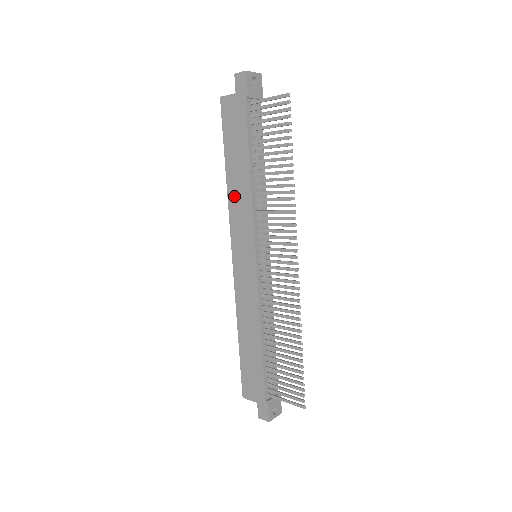
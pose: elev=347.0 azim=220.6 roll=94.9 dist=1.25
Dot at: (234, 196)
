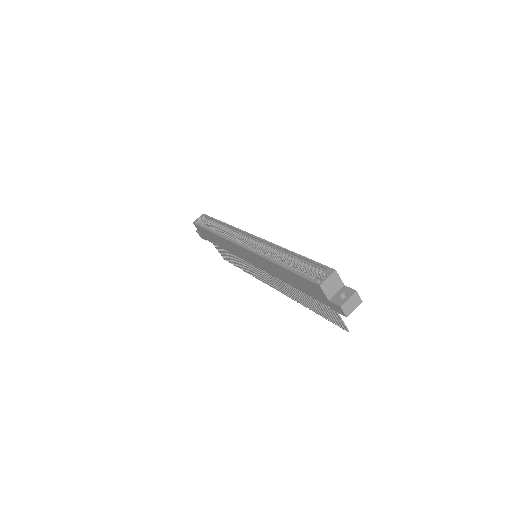
Dot at: (270, 265)
